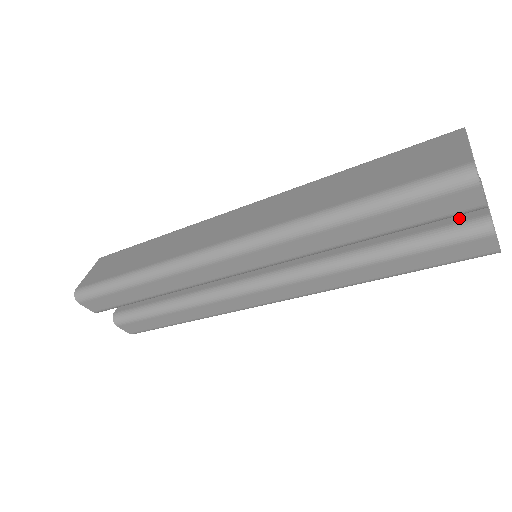
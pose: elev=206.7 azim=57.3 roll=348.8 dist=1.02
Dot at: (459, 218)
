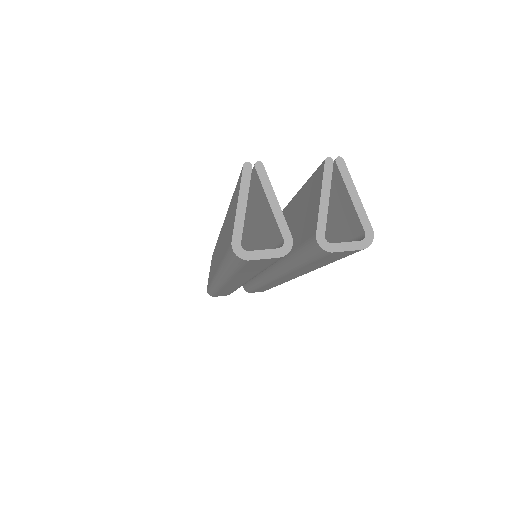
Dot at: (308, 235)
